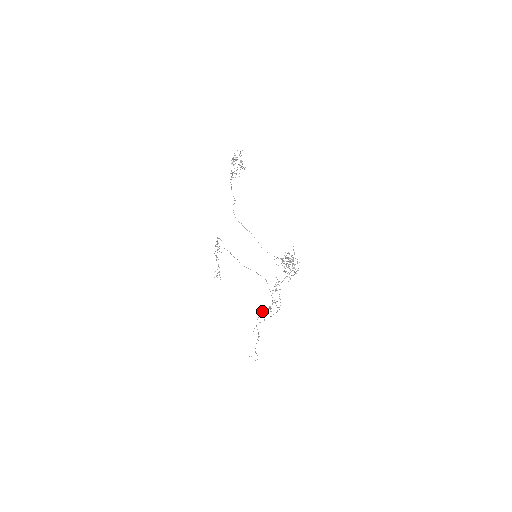
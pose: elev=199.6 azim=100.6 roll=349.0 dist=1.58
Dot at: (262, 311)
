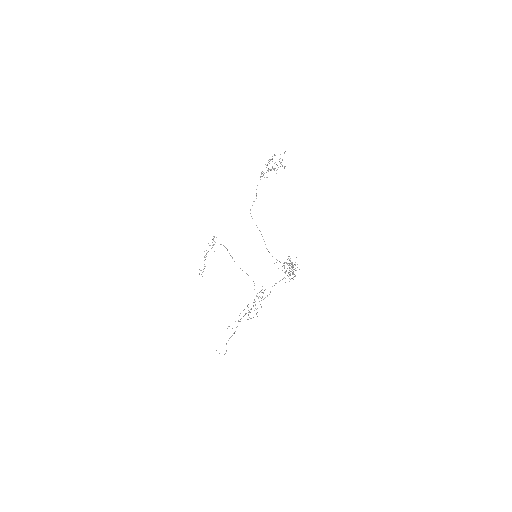
Dot at: occluded
